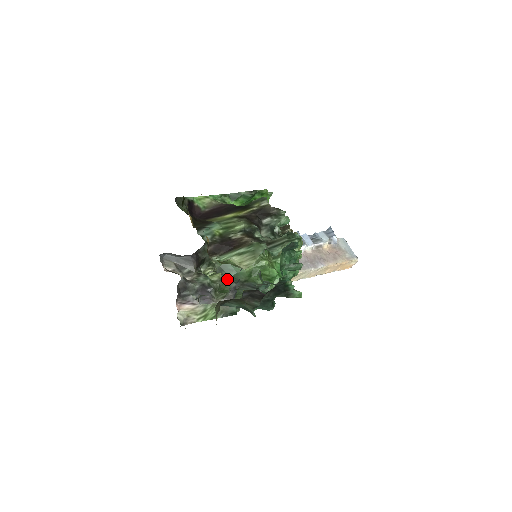
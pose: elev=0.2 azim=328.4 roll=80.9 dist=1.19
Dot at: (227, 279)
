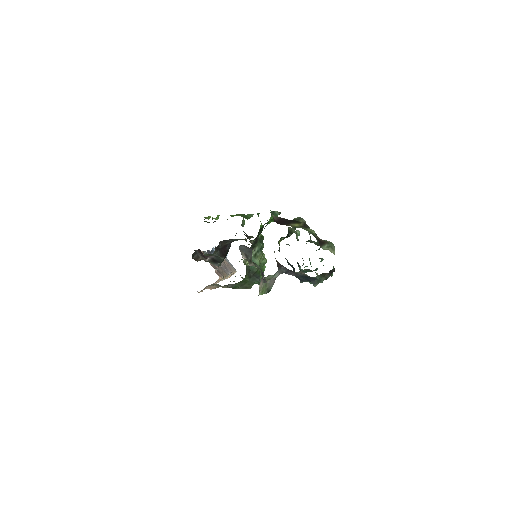
Dot at: (249, 270)
